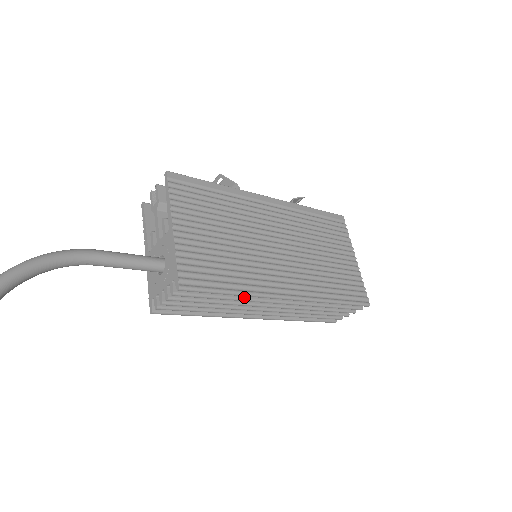
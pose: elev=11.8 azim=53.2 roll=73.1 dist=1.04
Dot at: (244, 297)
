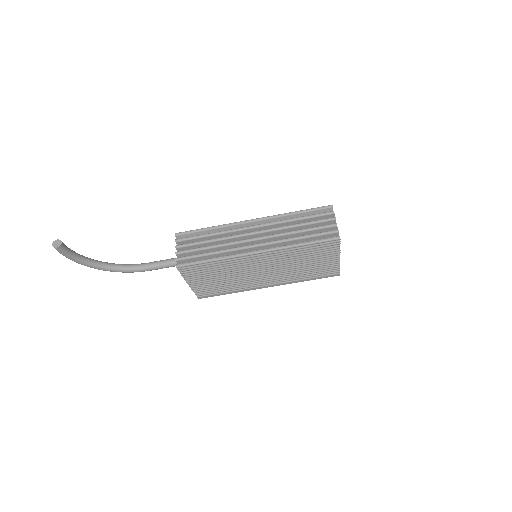
Dot at: (222, 231)
